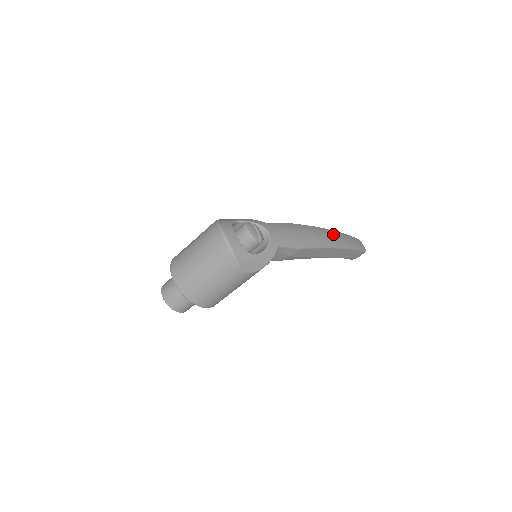
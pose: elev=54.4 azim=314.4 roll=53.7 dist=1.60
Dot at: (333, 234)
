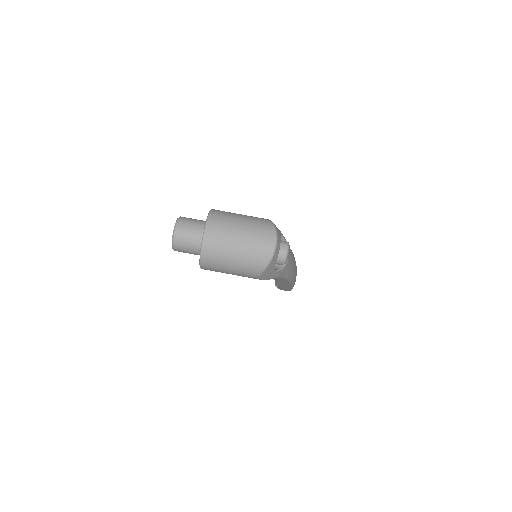
Dot at: occluded
